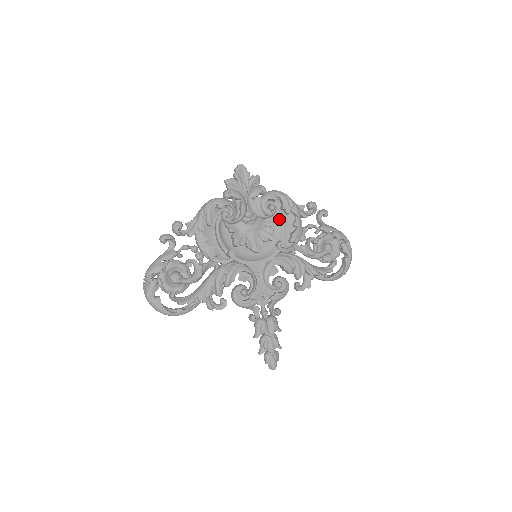
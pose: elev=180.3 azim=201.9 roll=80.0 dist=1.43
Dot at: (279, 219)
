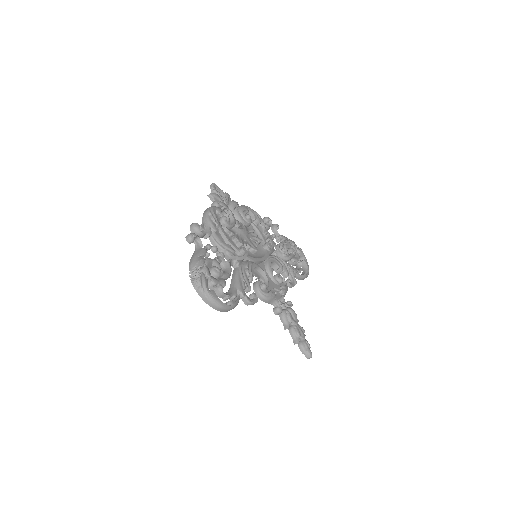
Dot at: (254, 228)
